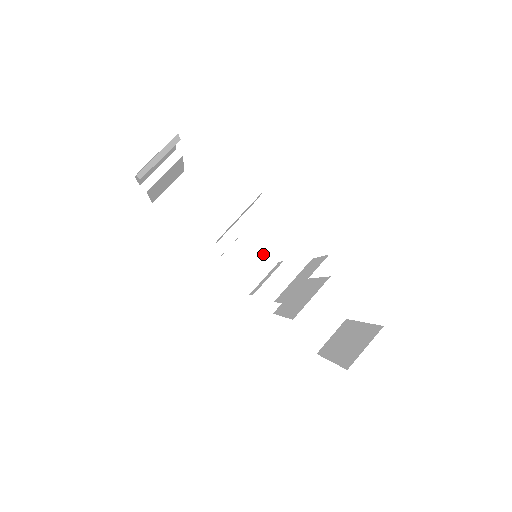
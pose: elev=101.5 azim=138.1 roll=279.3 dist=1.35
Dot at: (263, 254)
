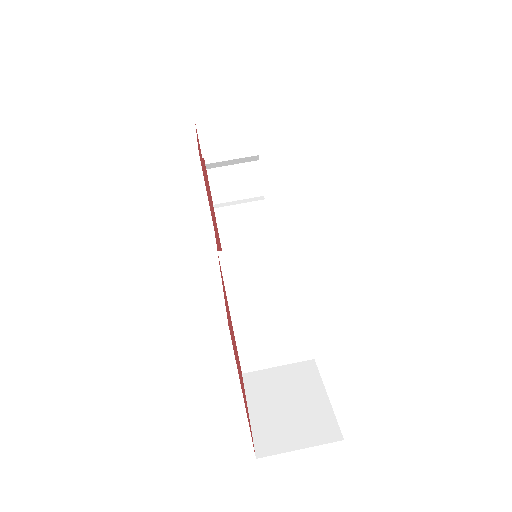
Dot at: occluded
